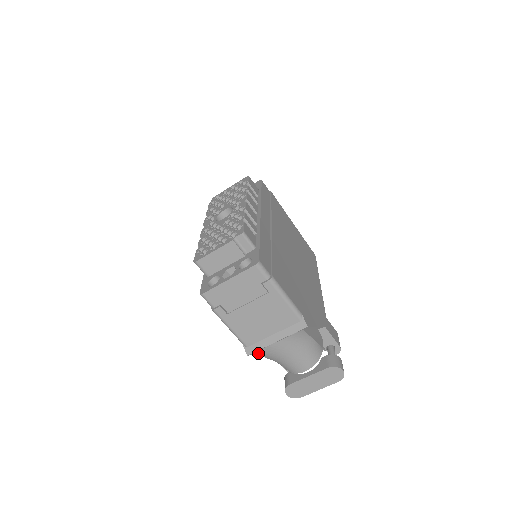
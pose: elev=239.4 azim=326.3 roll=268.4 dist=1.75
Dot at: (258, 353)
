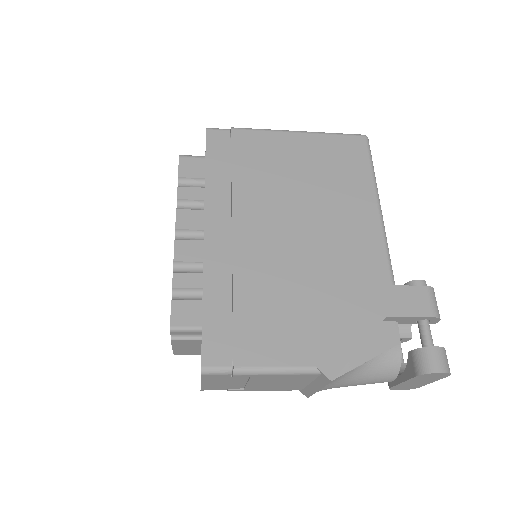
Dot at: occluded
